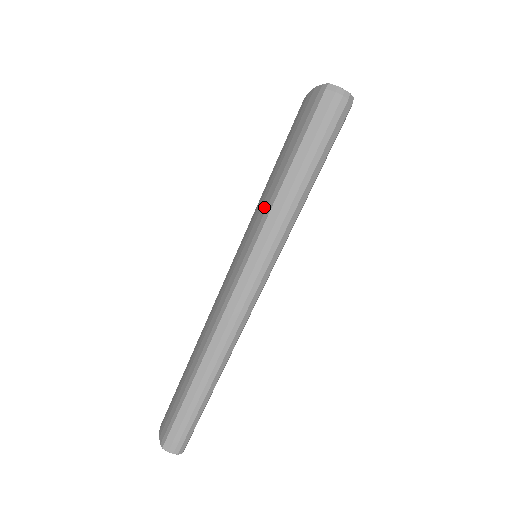
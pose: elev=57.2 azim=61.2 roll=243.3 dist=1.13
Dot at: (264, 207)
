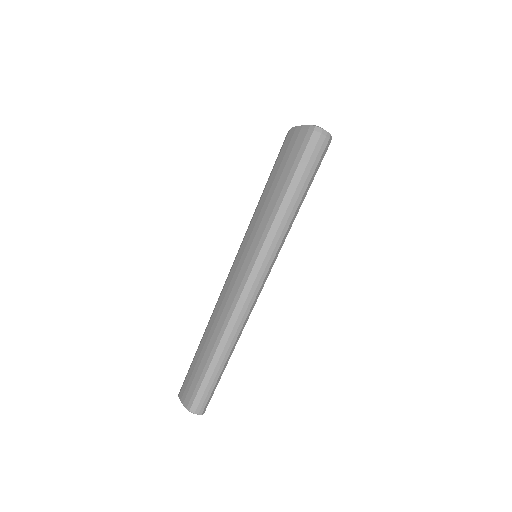
Dot at: (266, 219)
